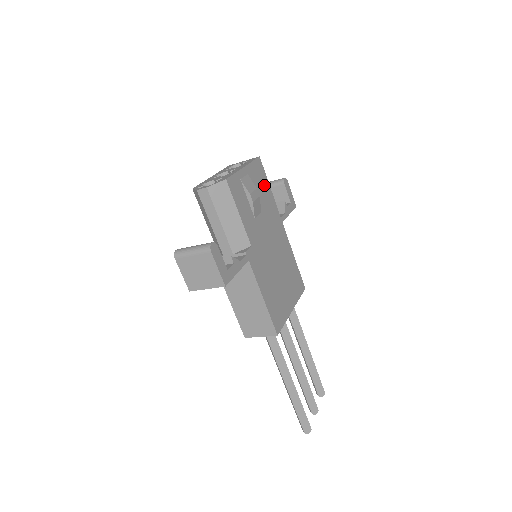
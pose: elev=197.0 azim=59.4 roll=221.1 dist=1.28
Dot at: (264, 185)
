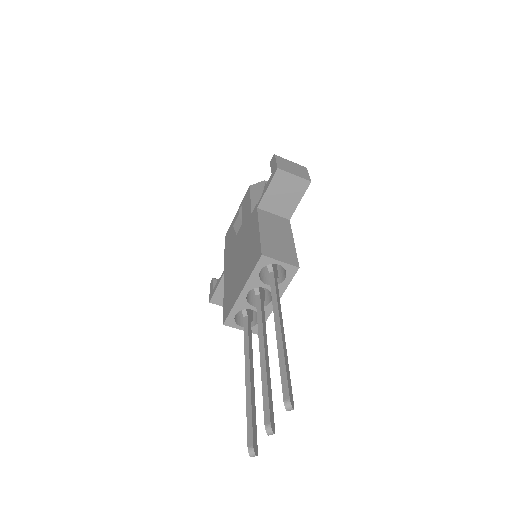
Dot at: occluded
